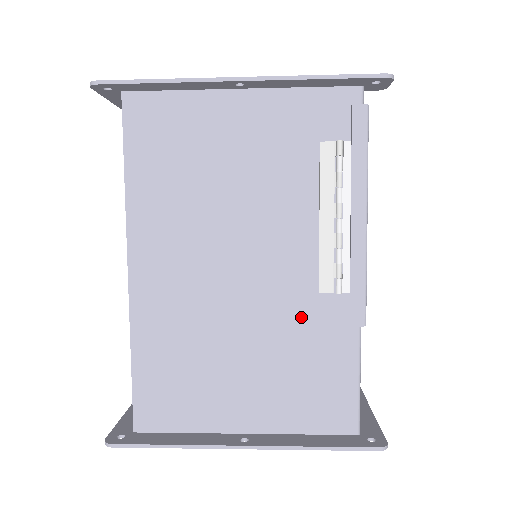
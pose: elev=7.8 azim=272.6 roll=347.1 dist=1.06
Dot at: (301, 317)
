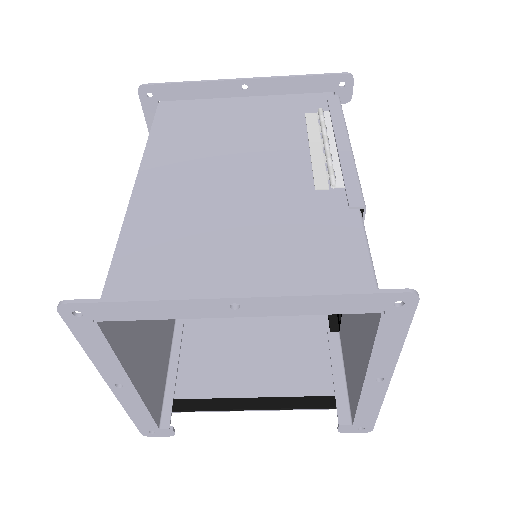
Dot at: (299, 207)
